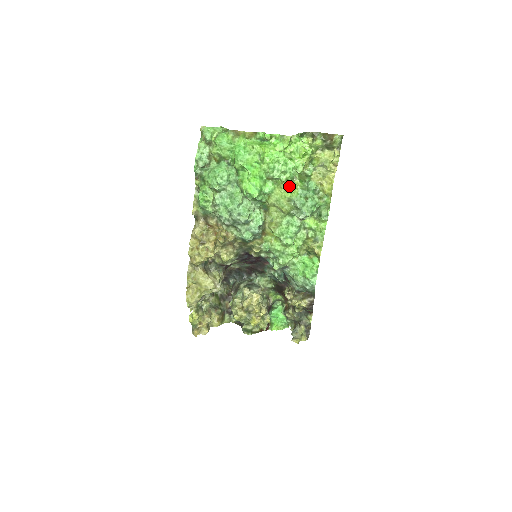
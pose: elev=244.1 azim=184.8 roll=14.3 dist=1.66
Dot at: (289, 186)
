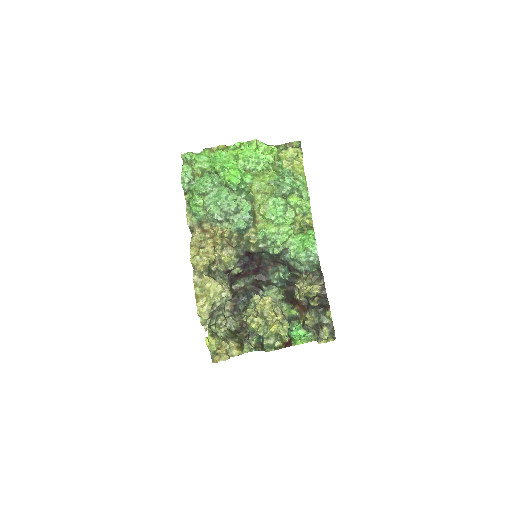
Dot at: (266, 173)
